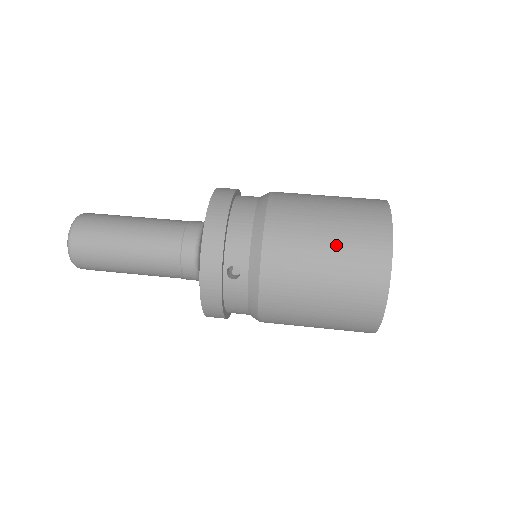
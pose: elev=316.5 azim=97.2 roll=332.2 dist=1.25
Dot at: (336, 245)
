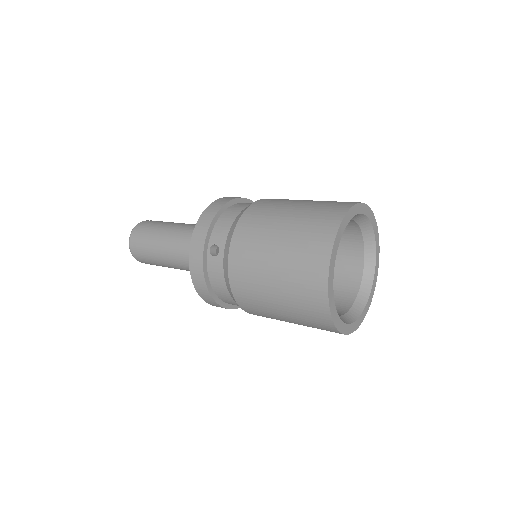
Dot at: (291, 226)
